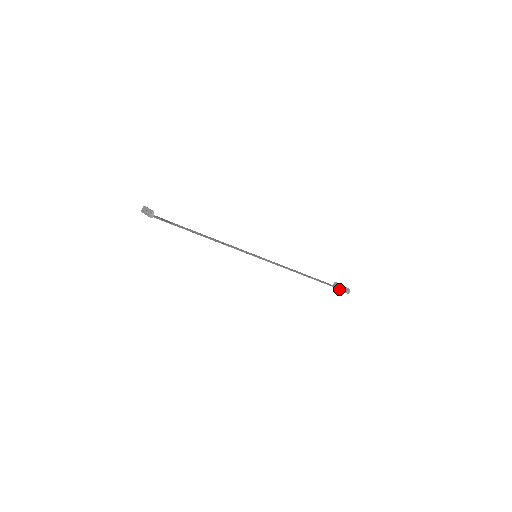
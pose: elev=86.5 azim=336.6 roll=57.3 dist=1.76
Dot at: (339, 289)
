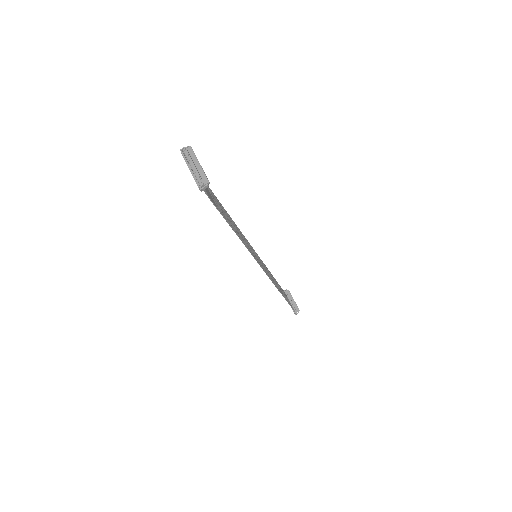
Dot at: occluded
